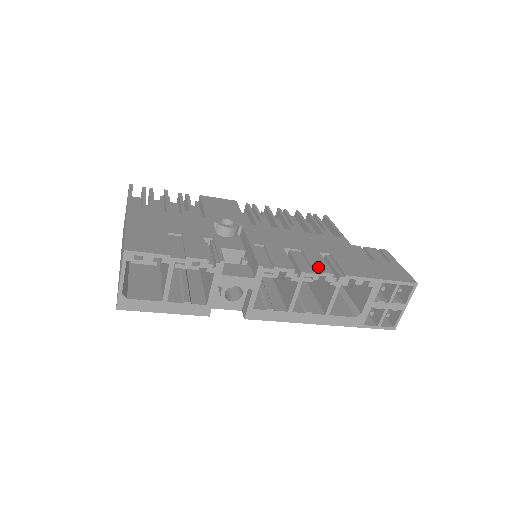
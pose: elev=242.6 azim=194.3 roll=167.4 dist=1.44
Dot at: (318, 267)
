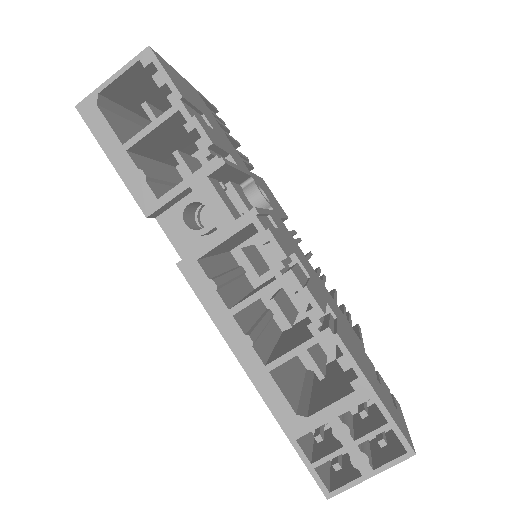
Dot at: (314, 293)
